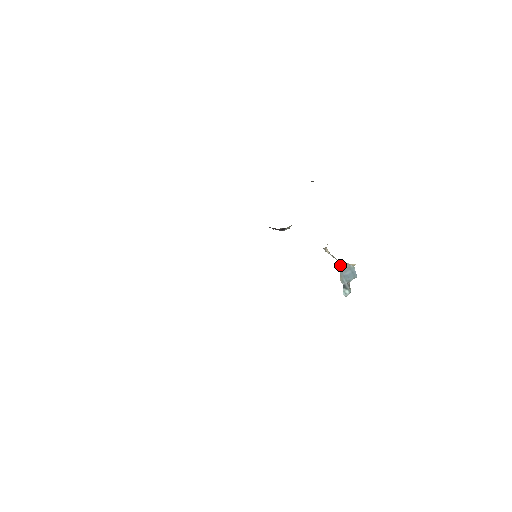
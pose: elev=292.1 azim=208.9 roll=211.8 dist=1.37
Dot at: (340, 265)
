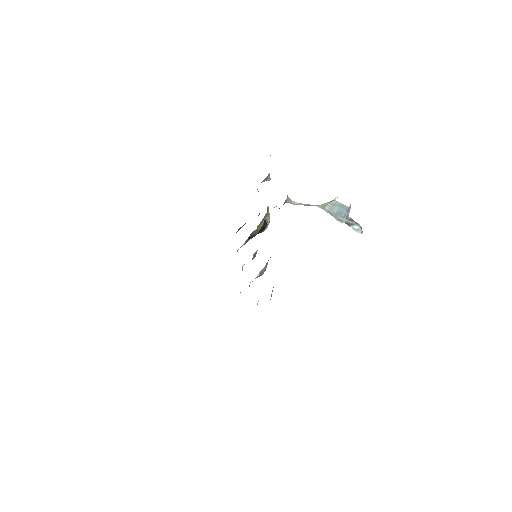
Dot at: (322, 208)
